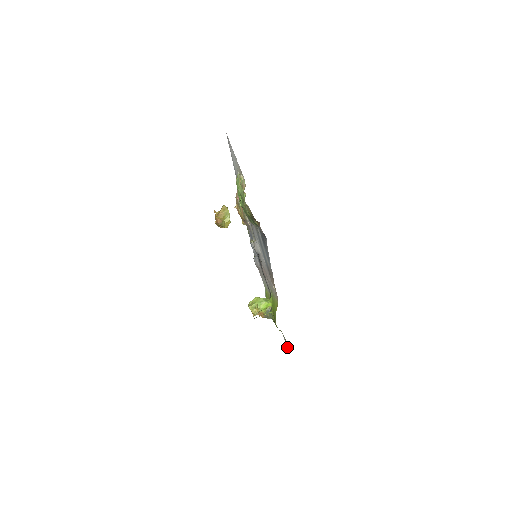
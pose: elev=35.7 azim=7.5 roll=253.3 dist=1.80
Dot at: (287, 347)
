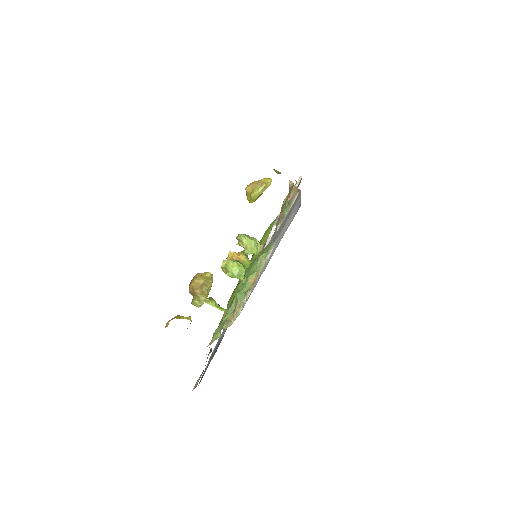
Dot at: occluded
